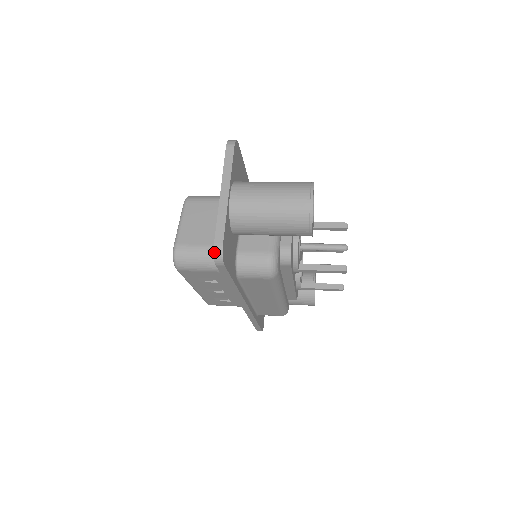
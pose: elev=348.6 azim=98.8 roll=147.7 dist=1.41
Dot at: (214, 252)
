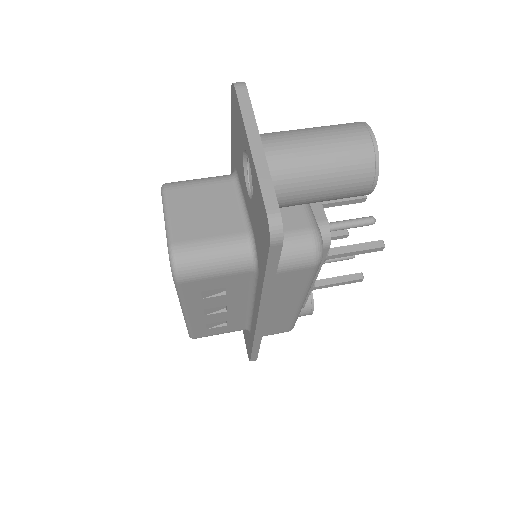
Dot at: (269, 224)
